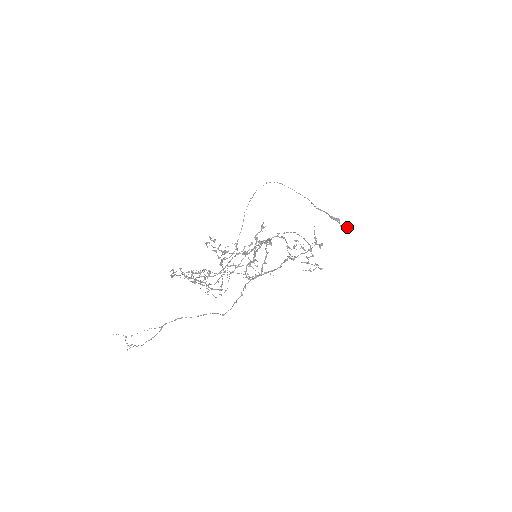
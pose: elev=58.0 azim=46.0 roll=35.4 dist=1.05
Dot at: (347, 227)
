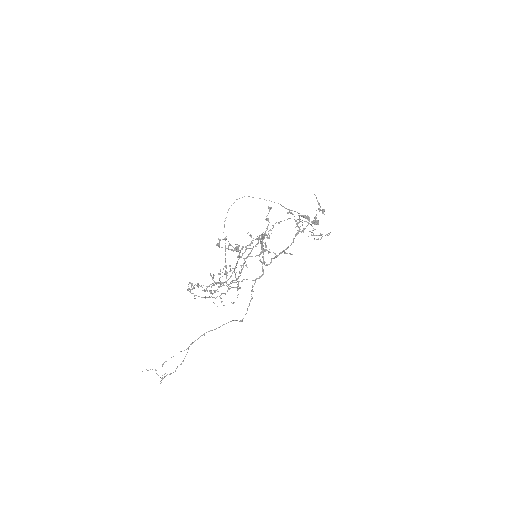
Dot at: (318, 221)
